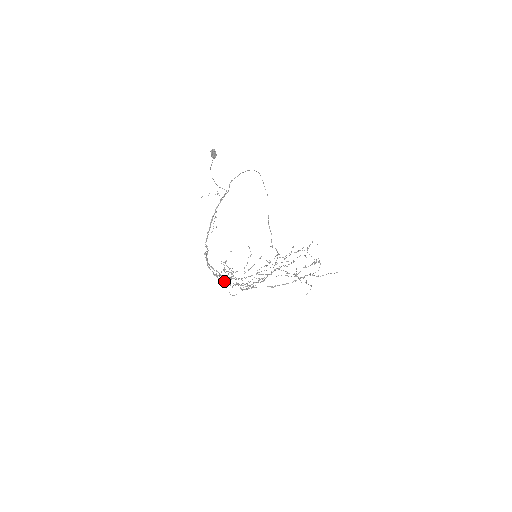
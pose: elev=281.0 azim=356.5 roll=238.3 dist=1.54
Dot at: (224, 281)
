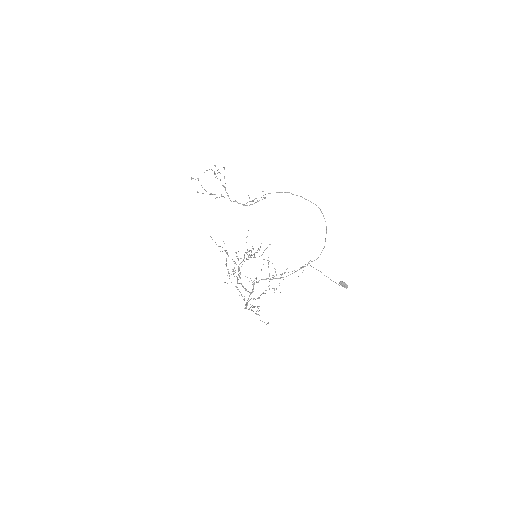
Dot at: occluded
